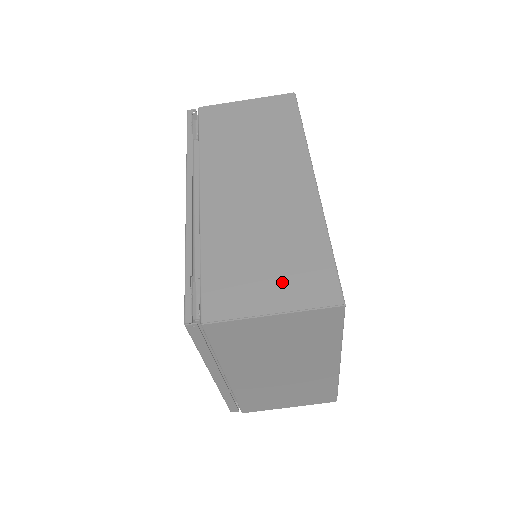
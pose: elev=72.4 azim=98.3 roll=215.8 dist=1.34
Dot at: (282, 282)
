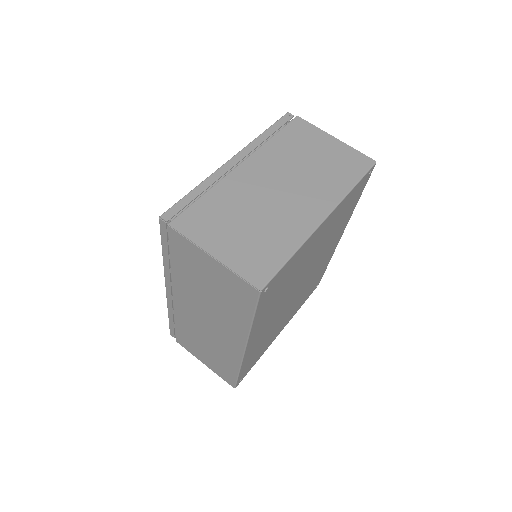
Dot at: occluded
